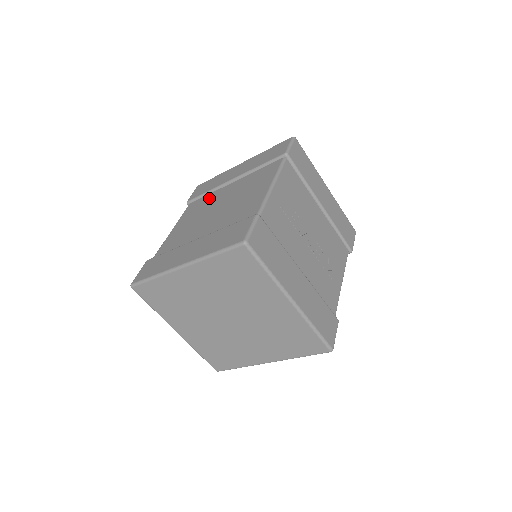
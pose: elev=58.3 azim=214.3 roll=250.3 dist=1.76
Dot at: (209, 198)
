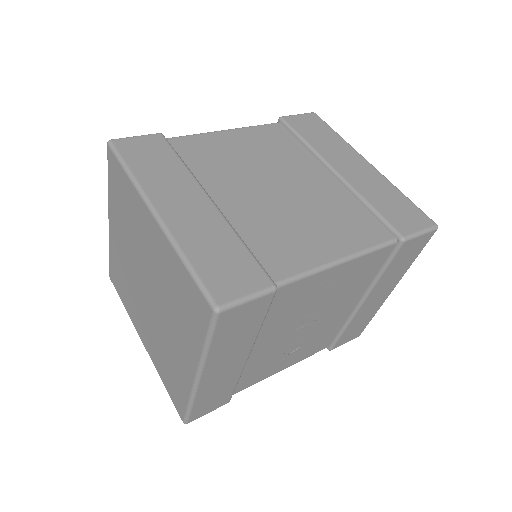
Dot at: (296, 153)
